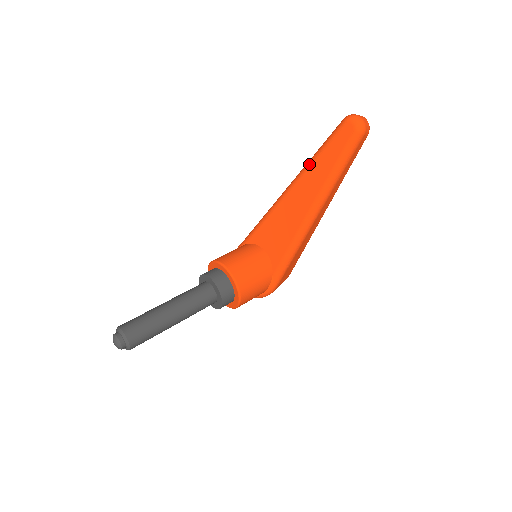
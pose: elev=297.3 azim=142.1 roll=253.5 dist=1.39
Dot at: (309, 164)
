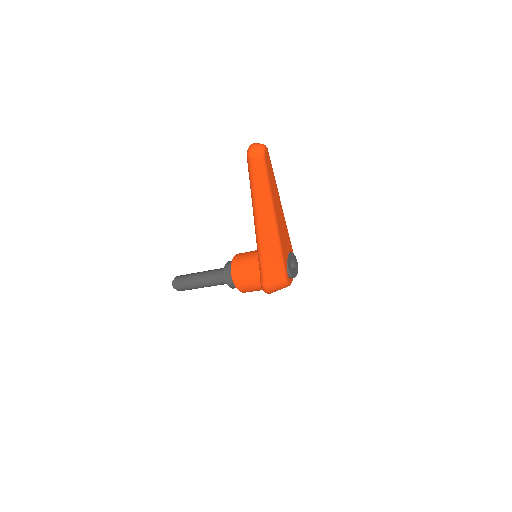
Dot at: occluded
